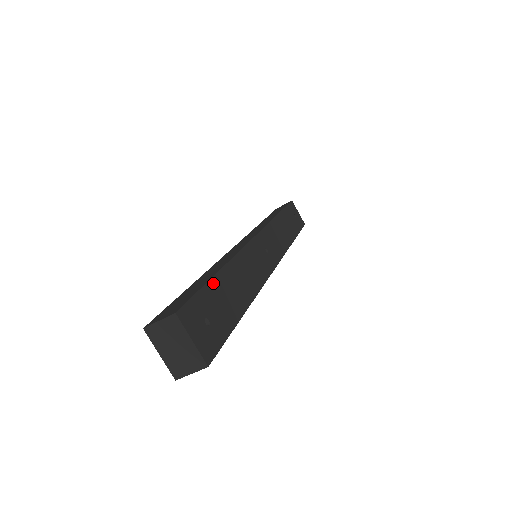
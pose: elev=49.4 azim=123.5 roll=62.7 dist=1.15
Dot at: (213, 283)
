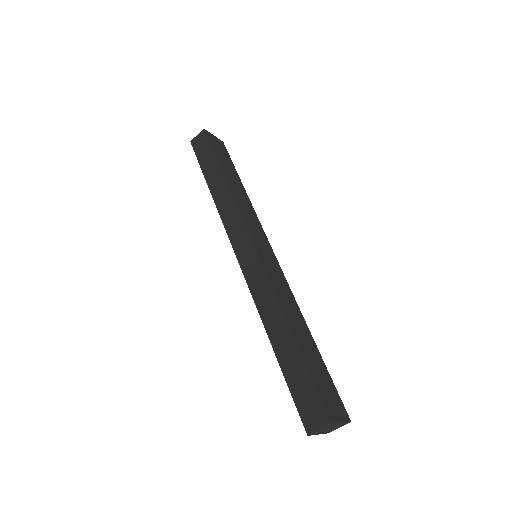
Dot at: (305, 359)
